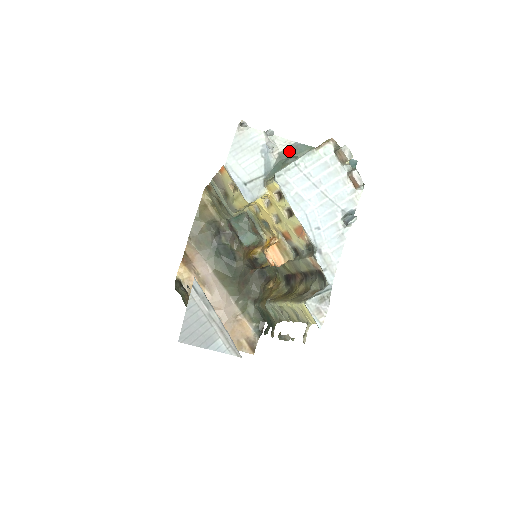
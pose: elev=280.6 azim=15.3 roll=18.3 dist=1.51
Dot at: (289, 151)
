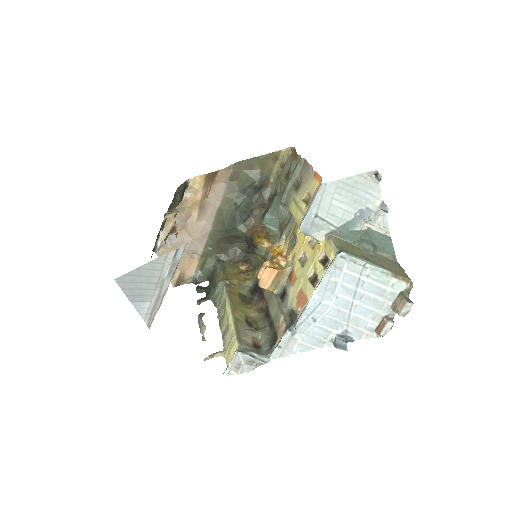
Dot at: (377, 237)
